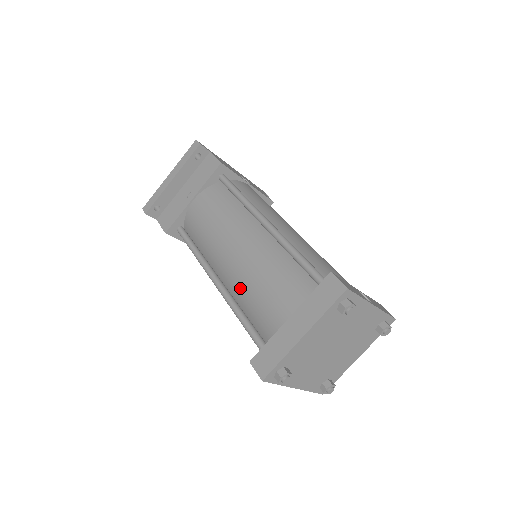
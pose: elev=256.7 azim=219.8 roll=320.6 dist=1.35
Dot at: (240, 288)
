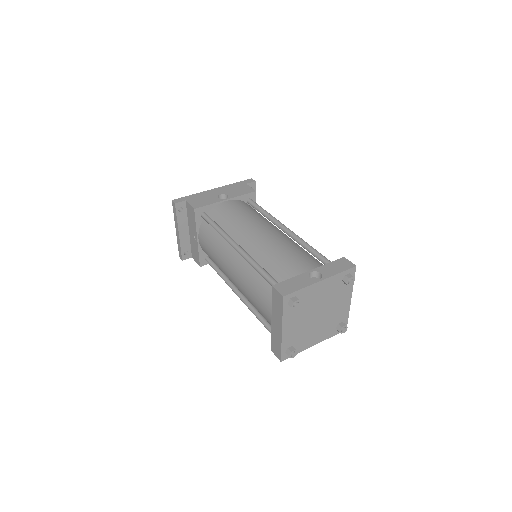
Dot at: occluded
